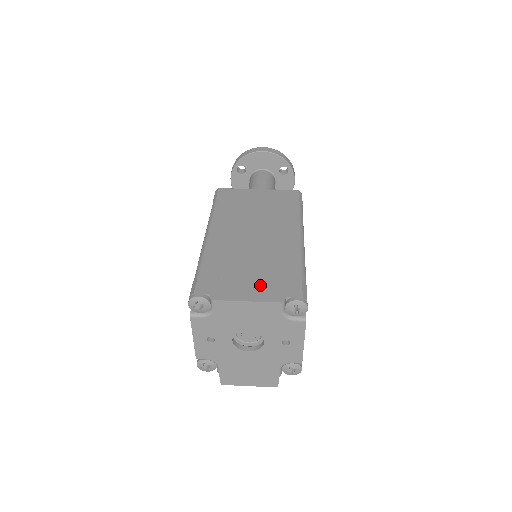
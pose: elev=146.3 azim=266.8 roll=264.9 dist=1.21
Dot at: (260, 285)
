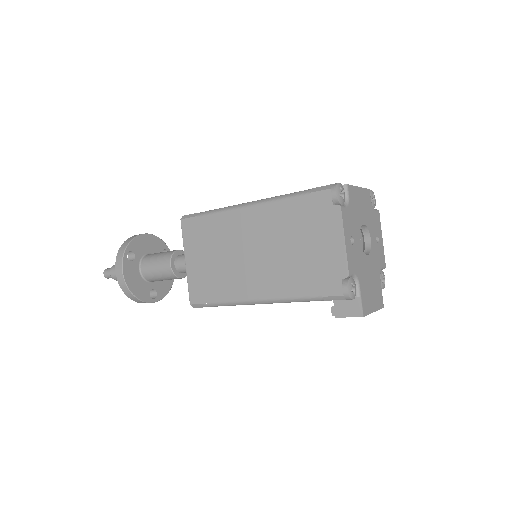
Dot at: occluded
